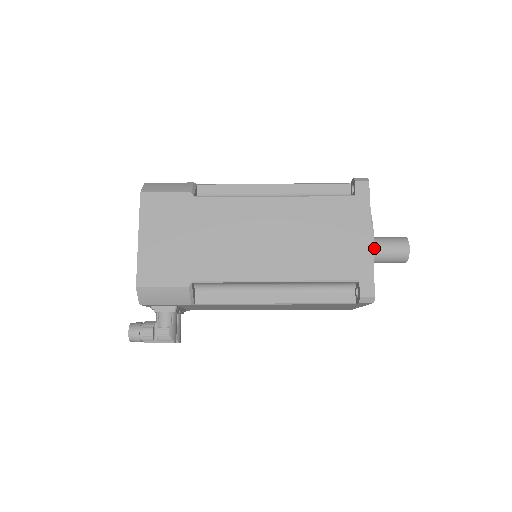
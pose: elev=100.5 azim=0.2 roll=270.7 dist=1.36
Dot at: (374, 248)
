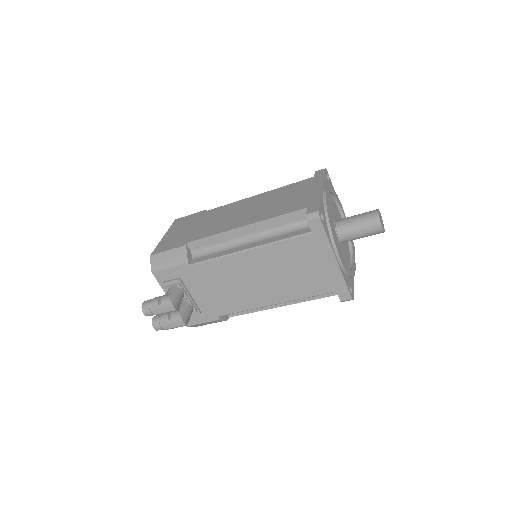
Dot at: (346, 219)
